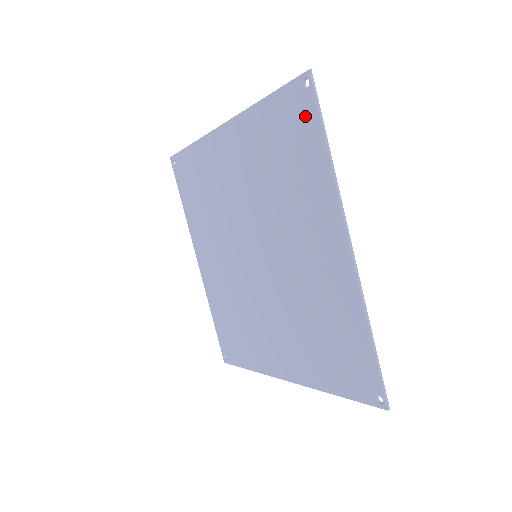
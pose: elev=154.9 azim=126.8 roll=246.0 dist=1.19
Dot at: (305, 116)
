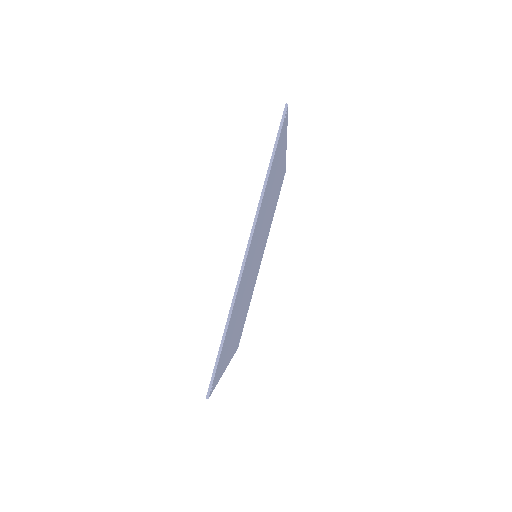
Dot at: occluded
